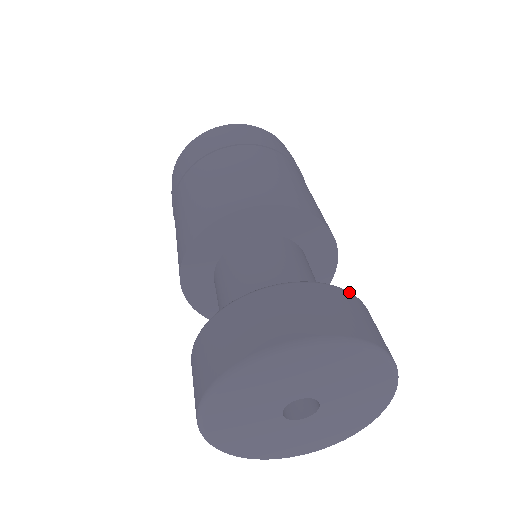
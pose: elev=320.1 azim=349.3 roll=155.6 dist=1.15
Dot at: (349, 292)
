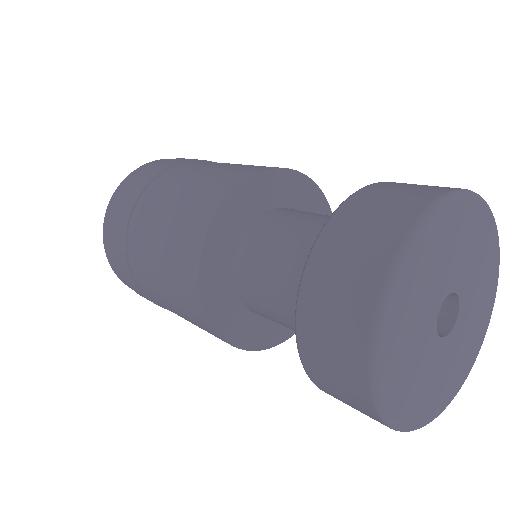
Dot at: (359, 190)
